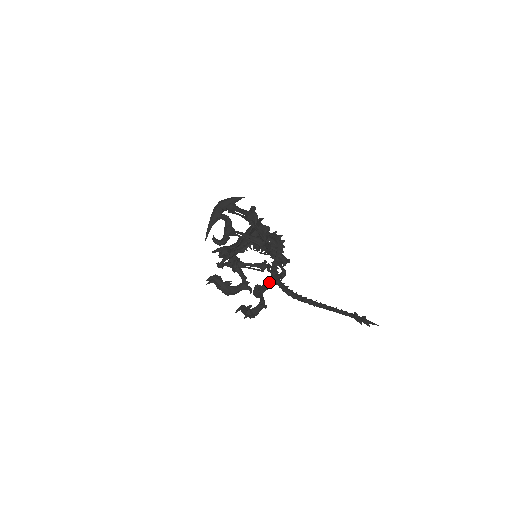
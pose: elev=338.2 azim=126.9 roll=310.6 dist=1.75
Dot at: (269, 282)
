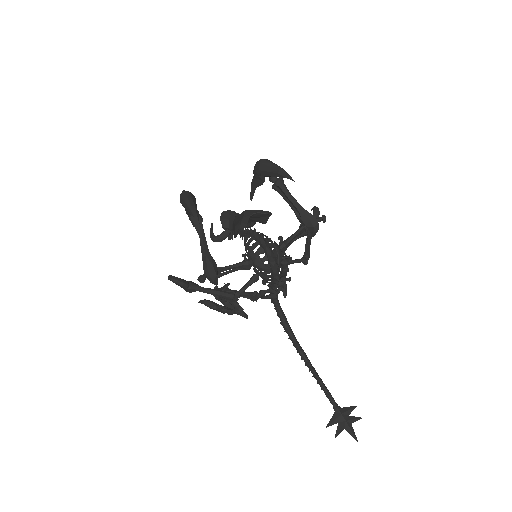
Dot at: occluded
